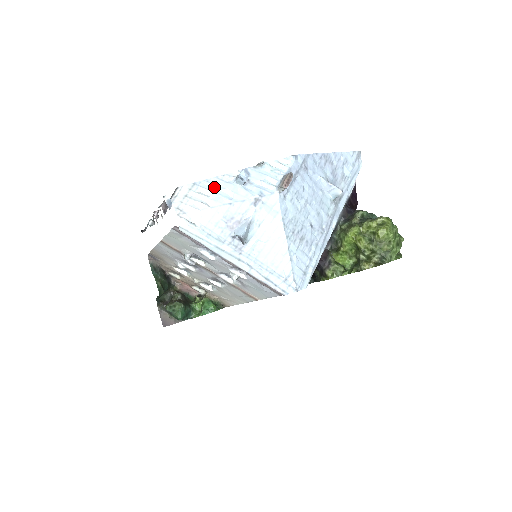
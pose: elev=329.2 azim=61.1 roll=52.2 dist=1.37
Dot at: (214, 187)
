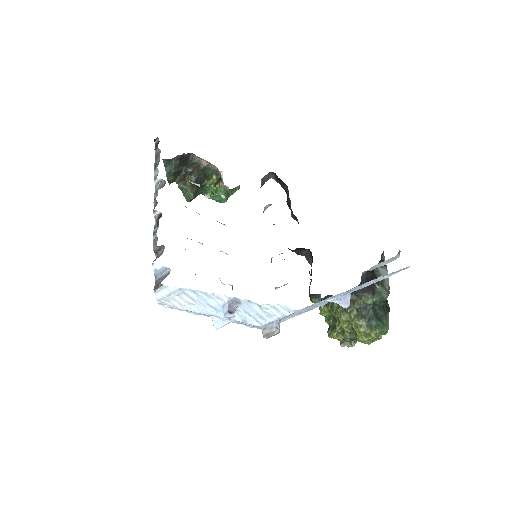
Dot at: (200, 298)
